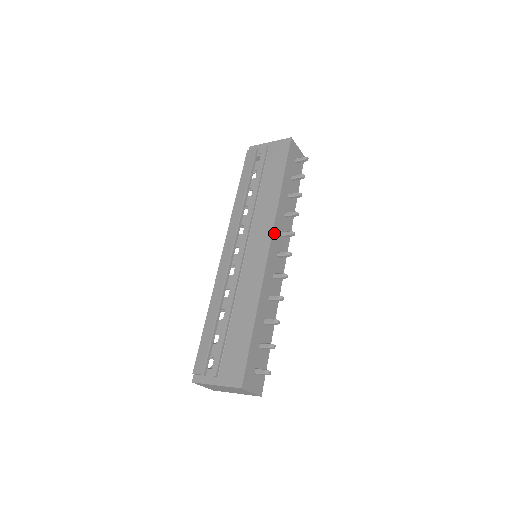
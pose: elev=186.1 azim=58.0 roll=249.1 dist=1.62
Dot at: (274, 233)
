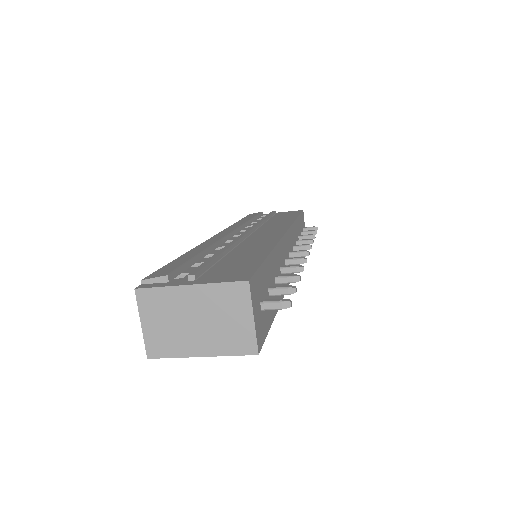
Dot at: (290, 232)
